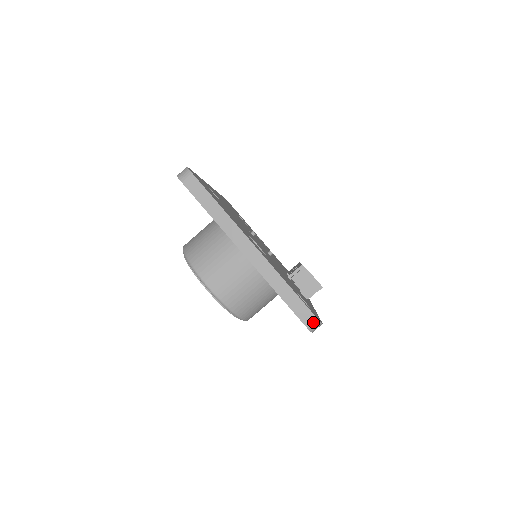
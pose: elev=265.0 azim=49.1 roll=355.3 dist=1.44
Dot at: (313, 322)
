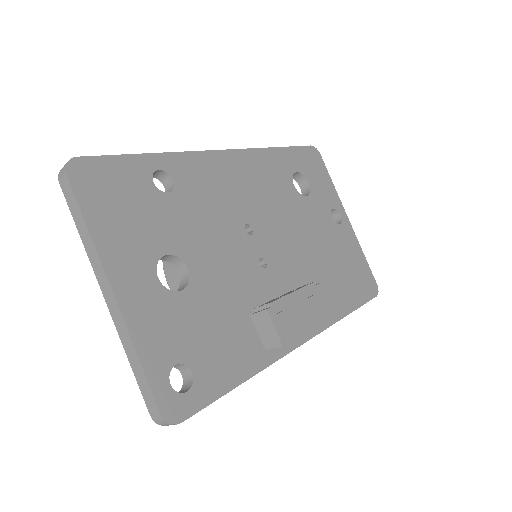
Dot at: (159, 419)
